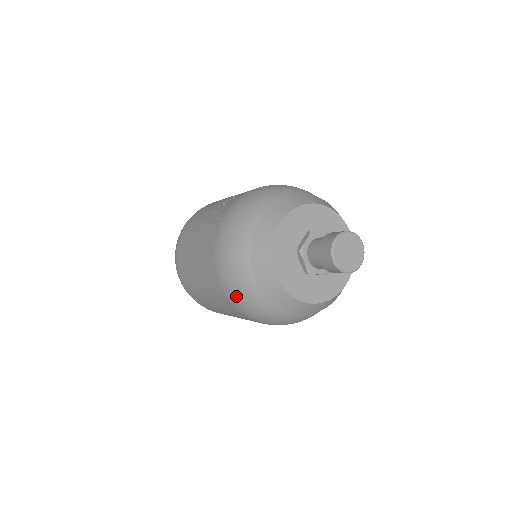
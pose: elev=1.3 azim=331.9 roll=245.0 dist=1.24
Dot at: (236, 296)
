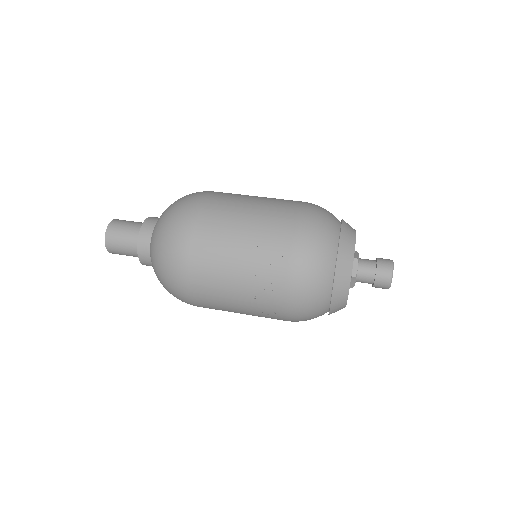
Dot at: occluded
